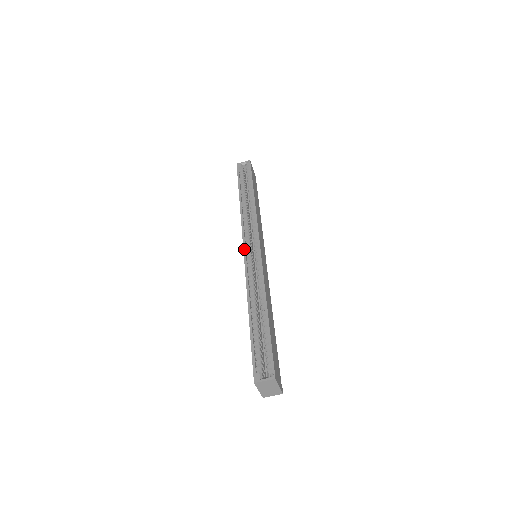
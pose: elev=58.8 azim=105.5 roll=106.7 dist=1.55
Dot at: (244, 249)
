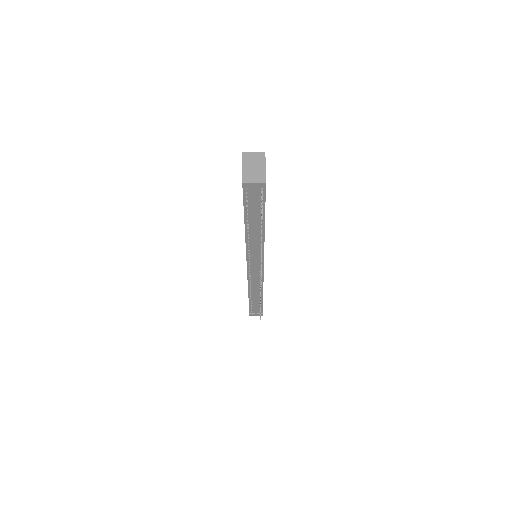
Dot at: occluded
